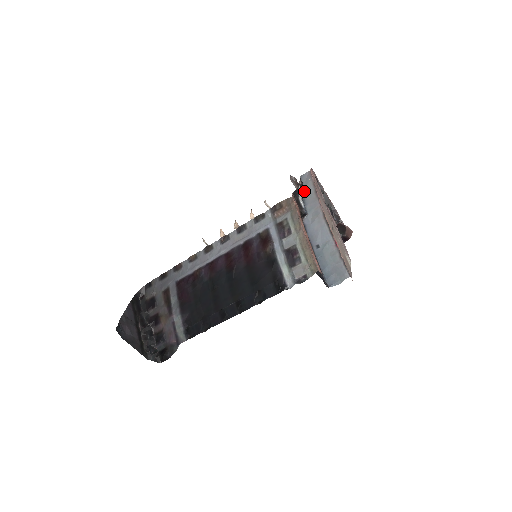
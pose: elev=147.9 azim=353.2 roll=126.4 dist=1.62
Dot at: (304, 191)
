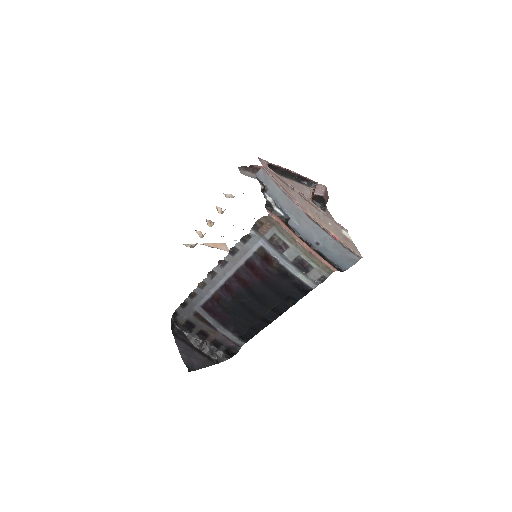
Dot at: (271, 193)
